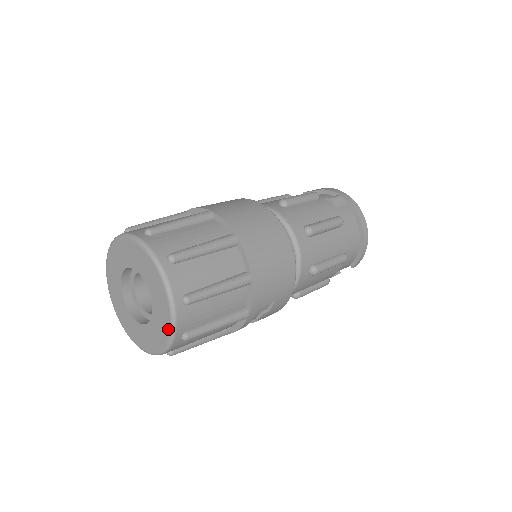
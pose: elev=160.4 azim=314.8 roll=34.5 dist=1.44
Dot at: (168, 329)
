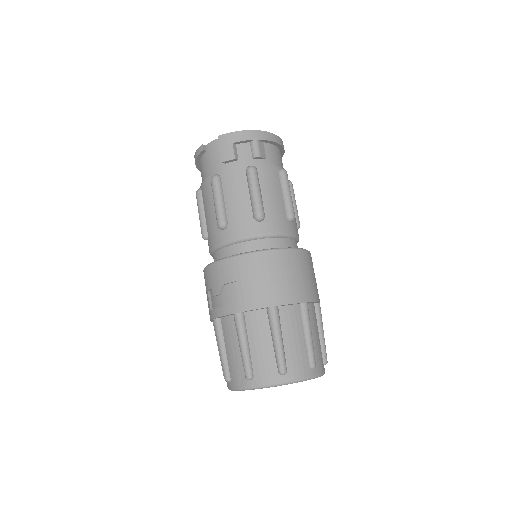
Dot at: occluded
